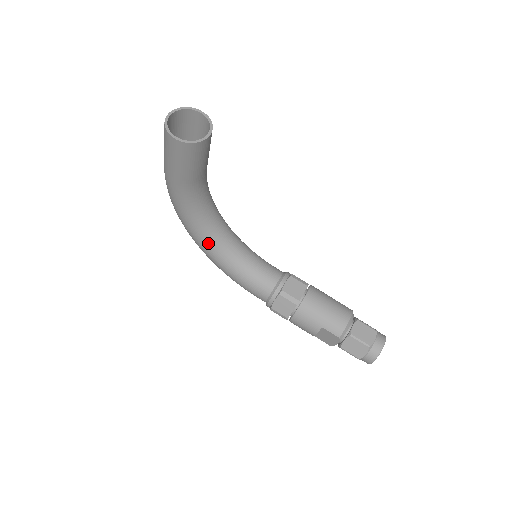
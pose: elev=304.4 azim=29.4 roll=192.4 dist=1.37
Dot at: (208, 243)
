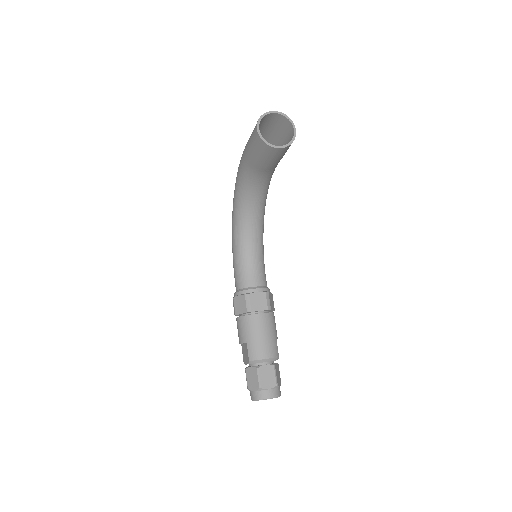
Dot at: (237, 217)
